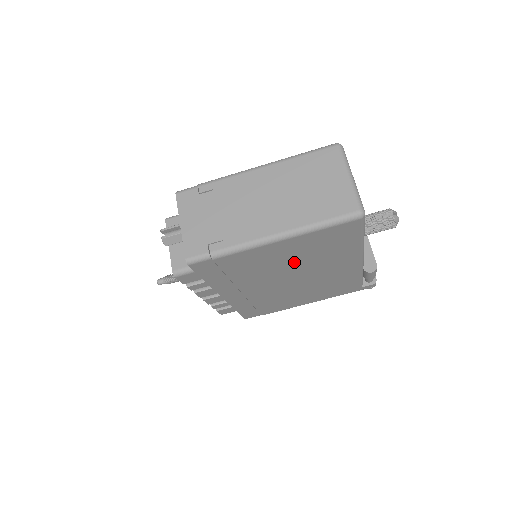
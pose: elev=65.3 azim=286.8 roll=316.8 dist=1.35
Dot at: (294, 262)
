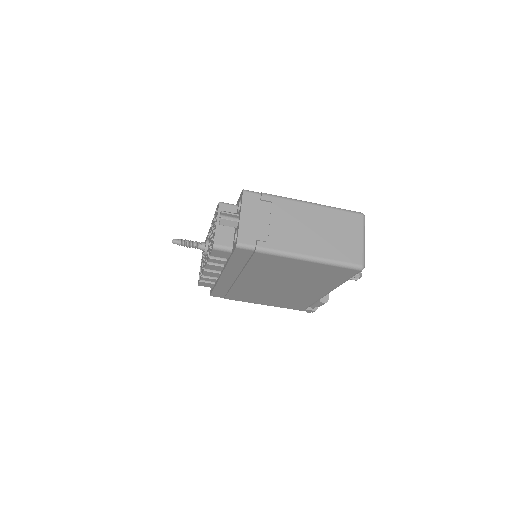
Dot at: (294, 276)
